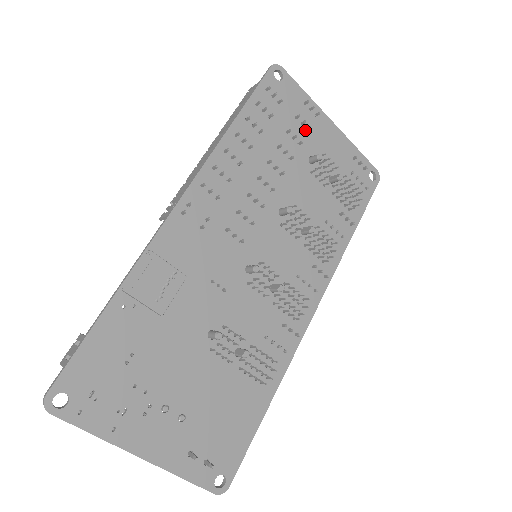
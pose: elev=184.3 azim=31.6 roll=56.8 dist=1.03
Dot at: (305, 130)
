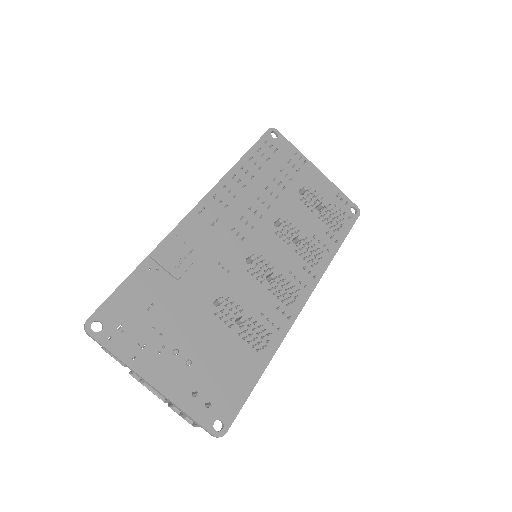
Dot at: (295, 172)
